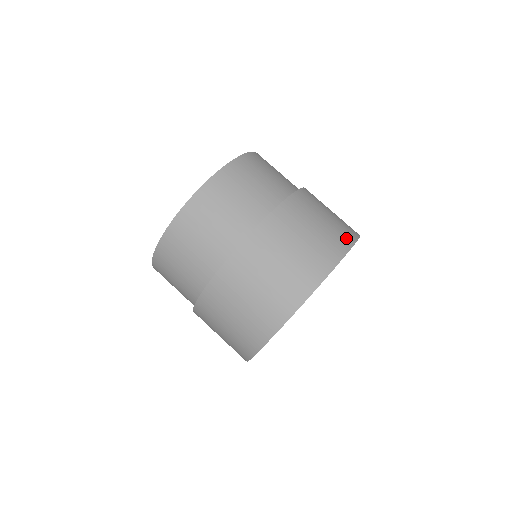
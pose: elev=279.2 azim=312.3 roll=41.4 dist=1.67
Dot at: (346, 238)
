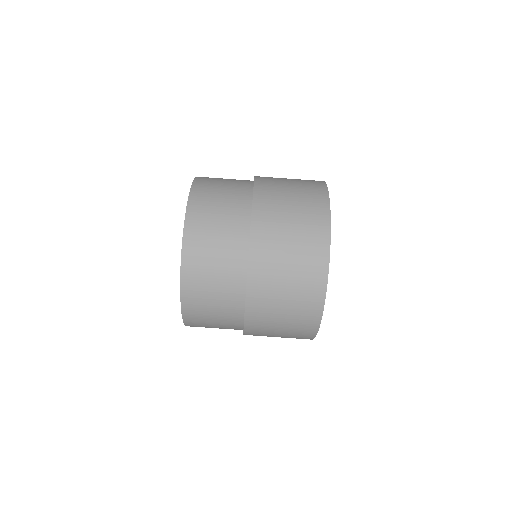
Dot at: (315, 296)
